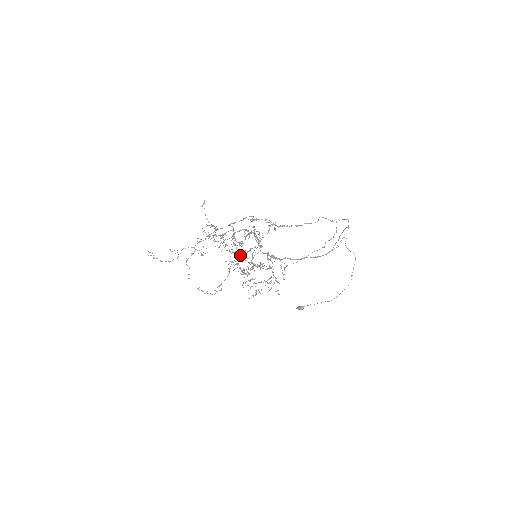
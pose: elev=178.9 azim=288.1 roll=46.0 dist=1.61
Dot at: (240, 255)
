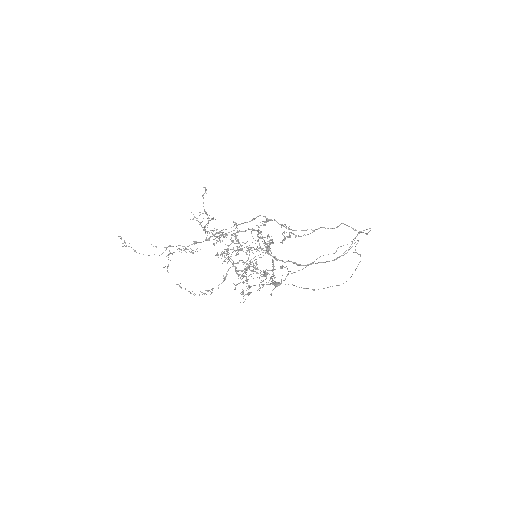
Dot at: (241, 260)
